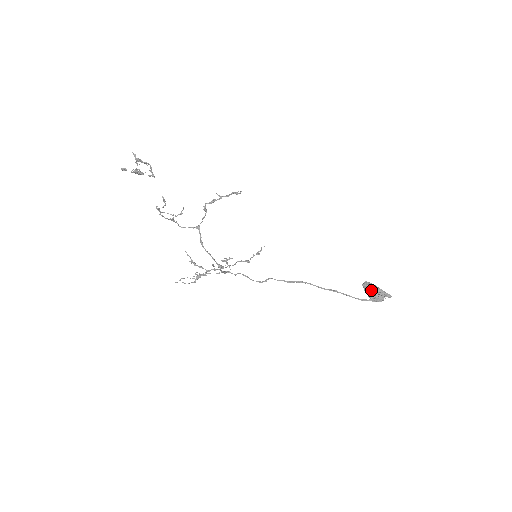
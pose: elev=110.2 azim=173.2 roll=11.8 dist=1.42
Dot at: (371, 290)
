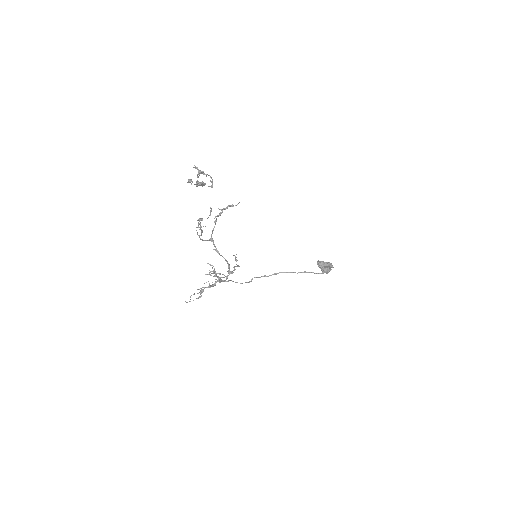
Dot at: (325, 265)
